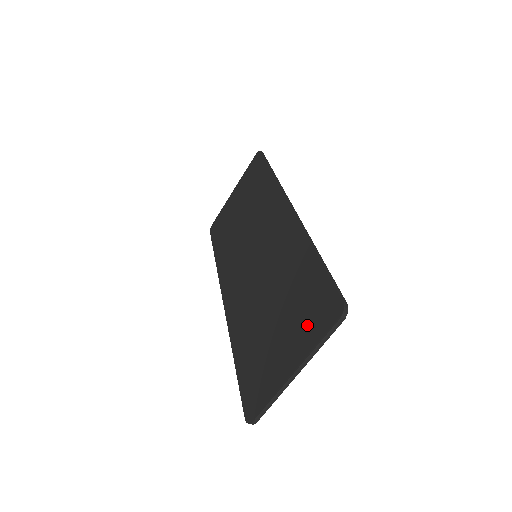
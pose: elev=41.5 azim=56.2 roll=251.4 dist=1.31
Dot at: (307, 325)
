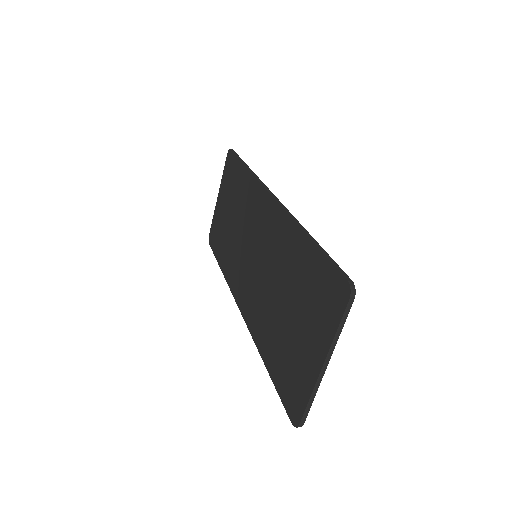
Dot at: (321, 314)
